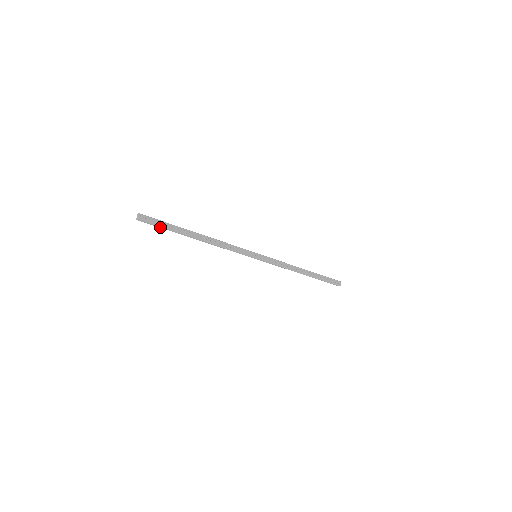
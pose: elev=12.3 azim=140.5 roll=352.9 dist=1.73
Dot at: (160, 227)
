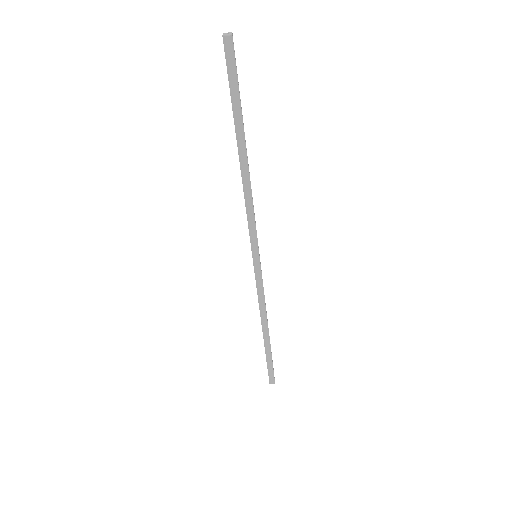
Dot at: (234, 83)
